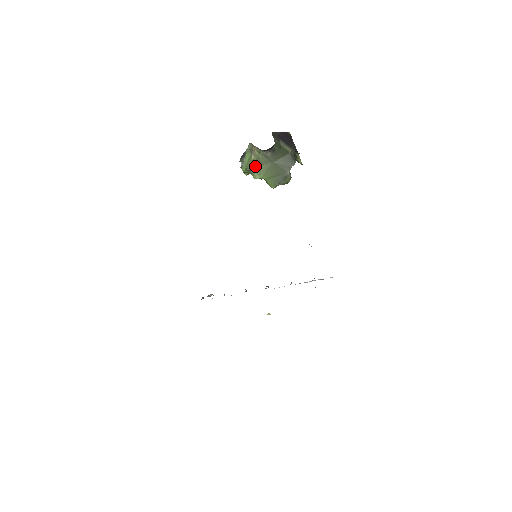
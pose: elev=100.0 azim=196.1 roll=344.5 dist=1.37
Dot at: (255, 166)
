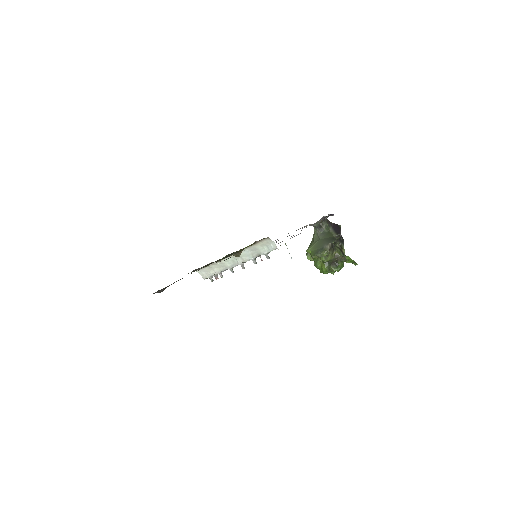
Dot at: (311, 244)
